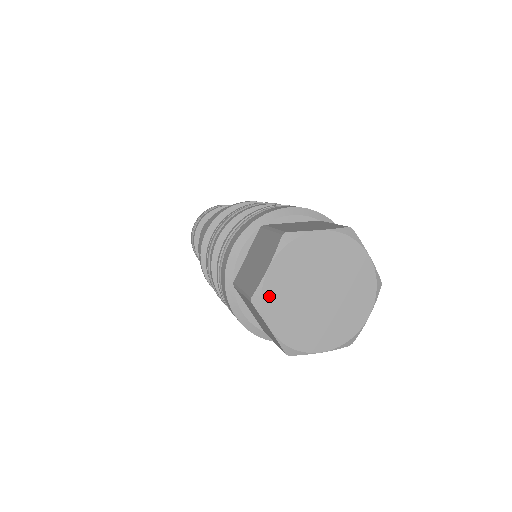
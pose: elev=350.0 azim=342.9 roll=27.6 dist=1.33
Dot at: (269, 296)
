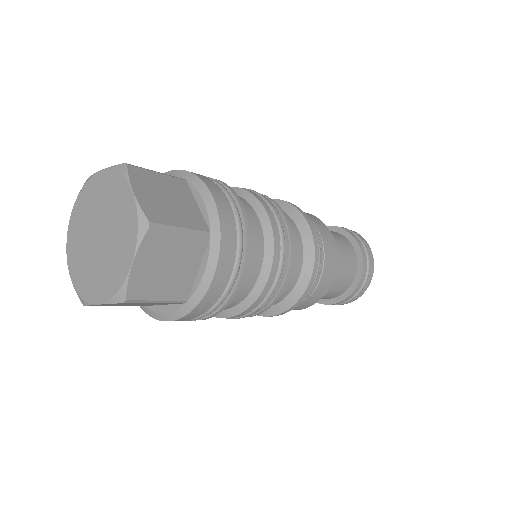
Dot at: (70, 240)
